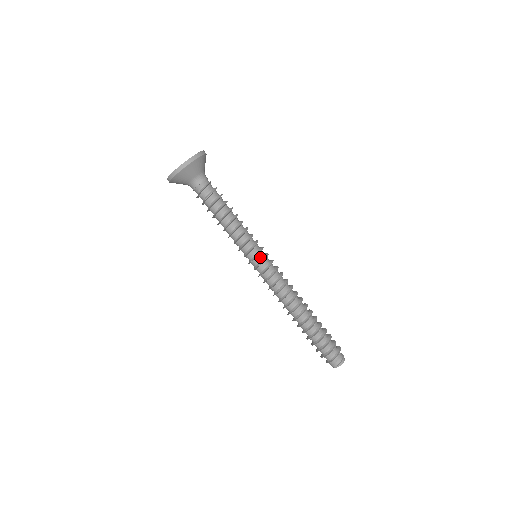
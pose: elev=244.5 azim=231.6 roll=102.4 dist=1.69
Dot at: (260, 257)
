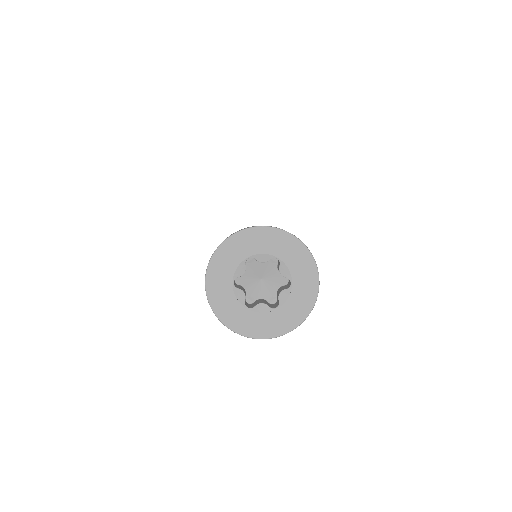
Dot at: occluded
